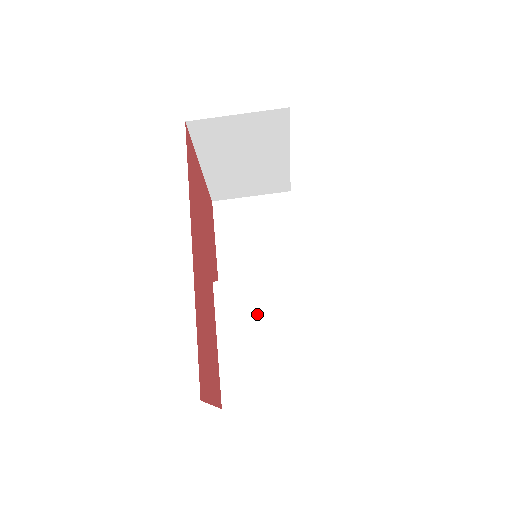
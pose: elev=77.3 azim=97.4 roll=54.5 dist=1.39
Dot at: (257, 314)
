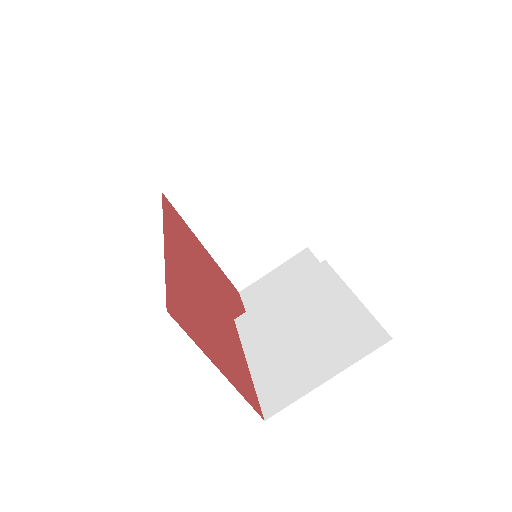
Dot at: (284, 317)
